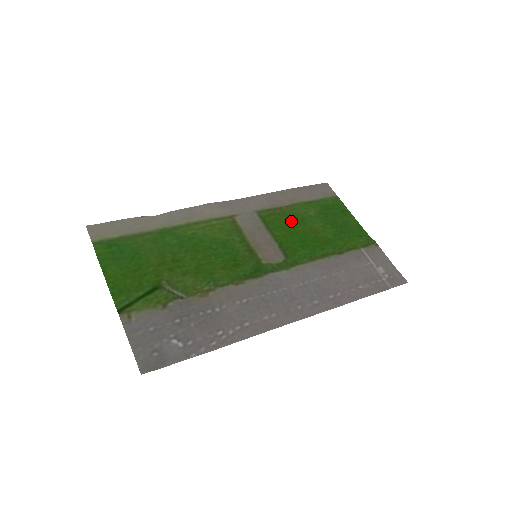
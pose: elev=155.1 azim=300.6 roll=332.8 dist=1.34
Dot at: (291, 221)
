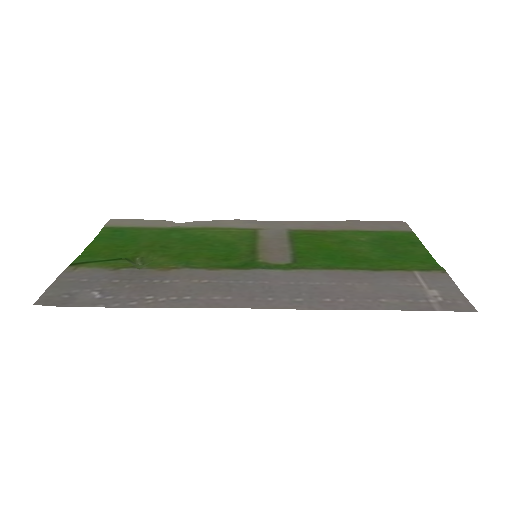
Dot at: (328, 240)
